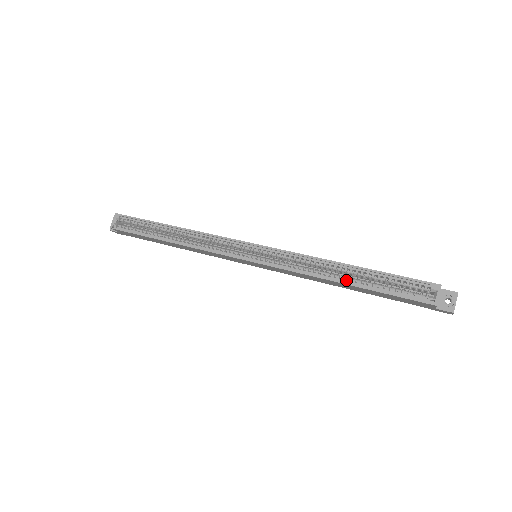
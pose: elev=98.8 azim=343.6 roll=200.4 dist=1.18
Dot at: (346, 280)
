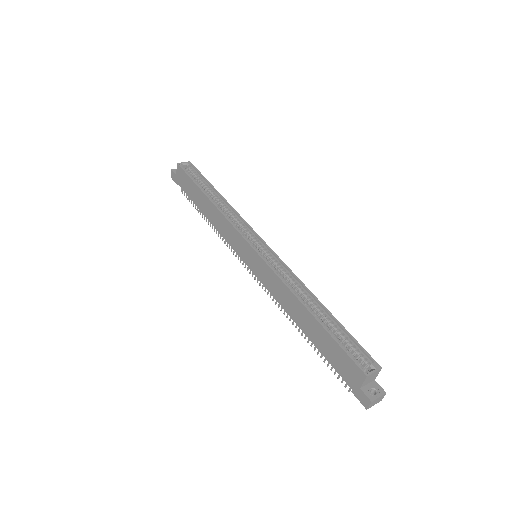
Dot at: occluded
